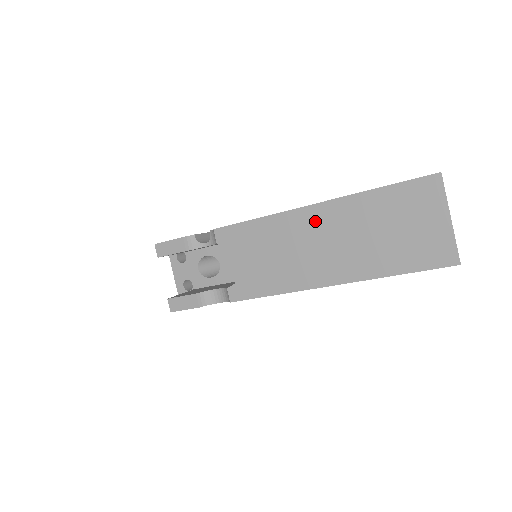
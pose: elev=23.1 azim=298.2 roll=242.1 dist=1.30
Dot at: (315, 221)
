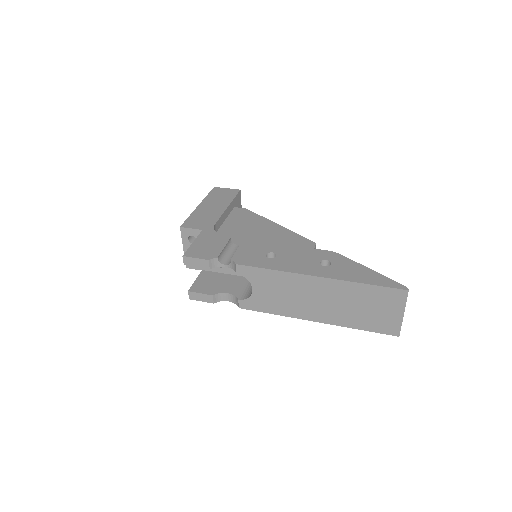
Dot at: (315, 286)
